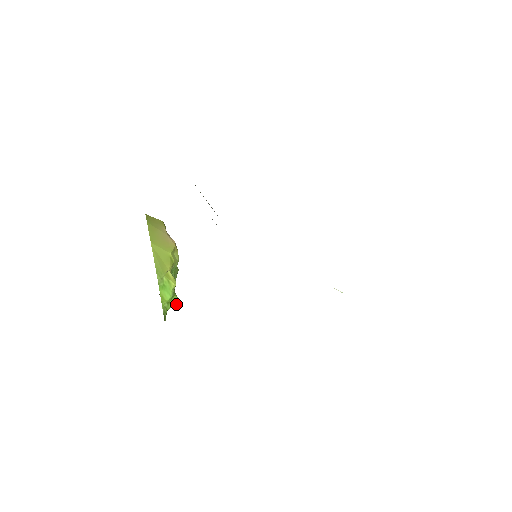
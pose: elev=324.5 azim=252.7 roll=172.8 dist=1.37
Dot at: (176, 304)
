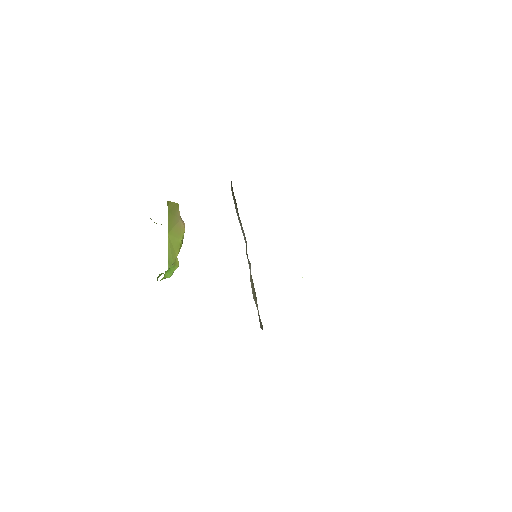
Dot at: occluded
